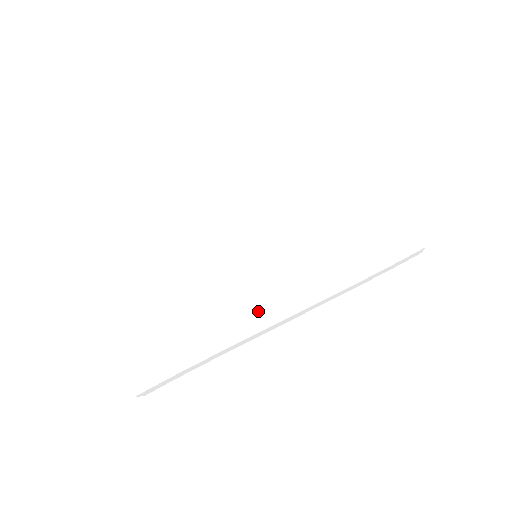
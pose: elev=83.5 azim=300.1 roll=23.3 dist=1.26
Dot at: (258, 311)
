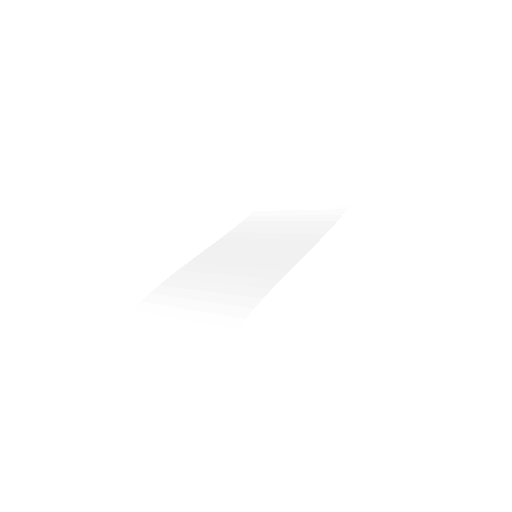
Dot at: (280, 265)
